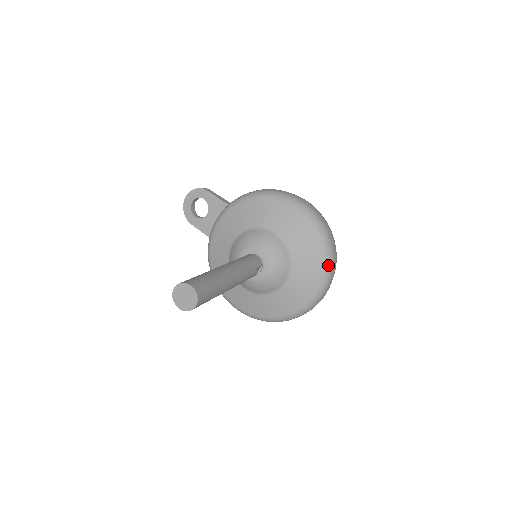
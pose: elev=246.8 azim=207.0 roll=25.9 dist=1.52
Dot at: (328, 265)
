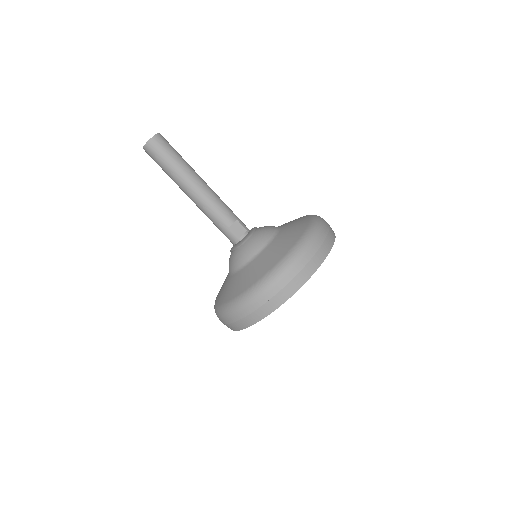
Dot at: (310, 232)
